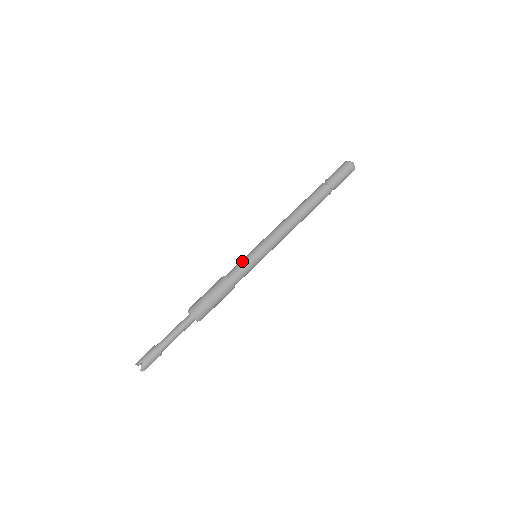
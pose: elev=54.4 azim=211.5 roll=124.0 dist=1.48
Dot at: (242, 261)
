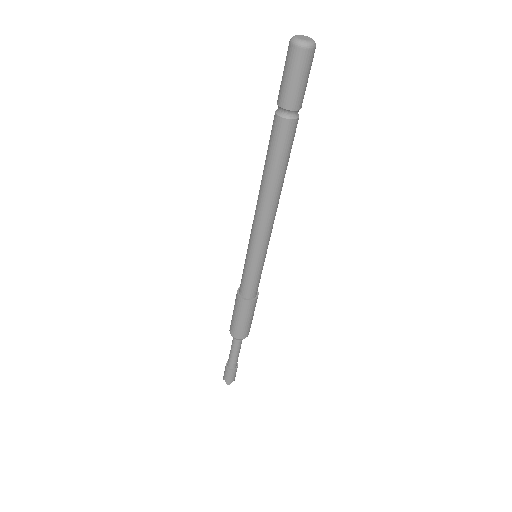
Dot at: (243, 270)
